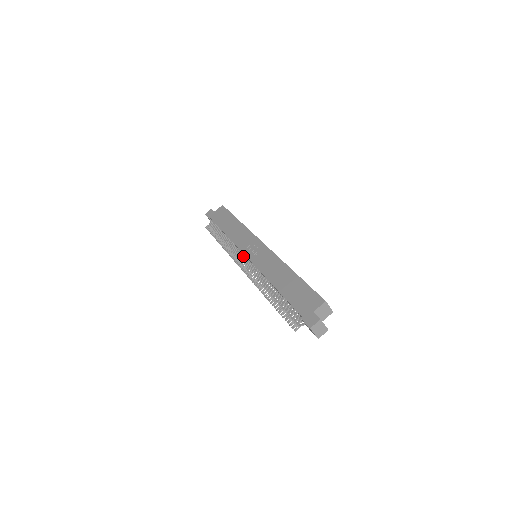
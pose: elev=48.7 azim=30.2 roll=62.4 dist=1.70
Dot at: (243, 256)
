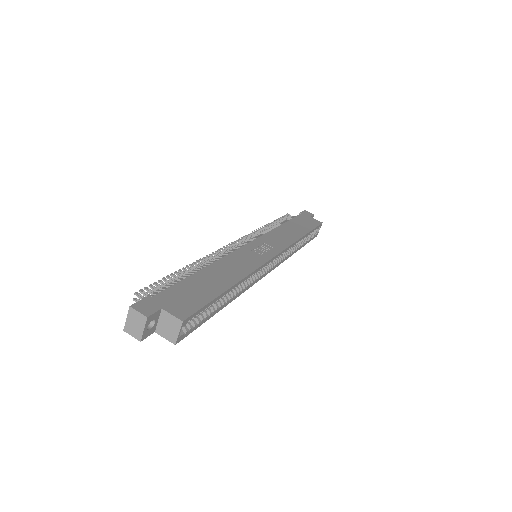
Dot at: occluded
